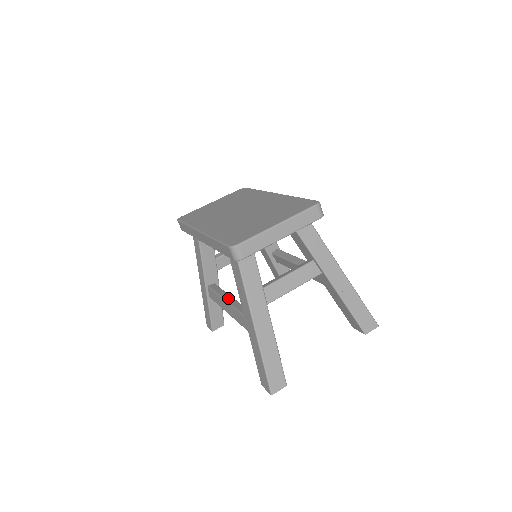
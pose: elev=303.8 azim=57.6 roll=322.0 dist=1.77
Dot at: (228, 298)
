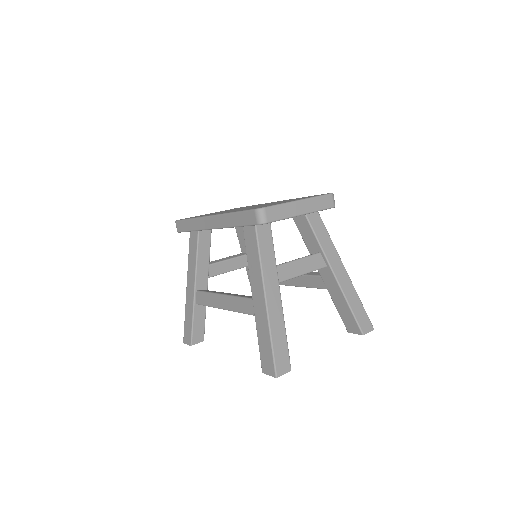
Dot at: (225, 293)
